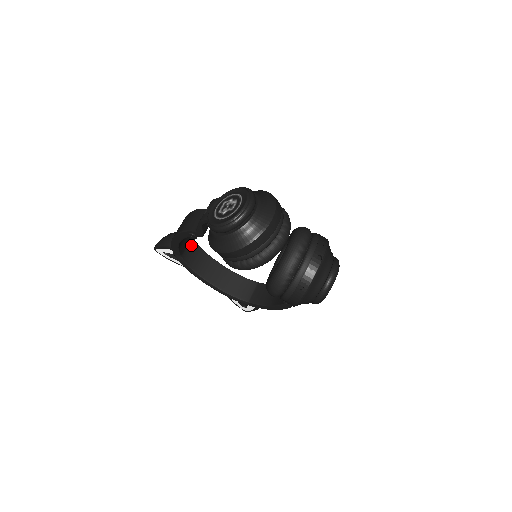
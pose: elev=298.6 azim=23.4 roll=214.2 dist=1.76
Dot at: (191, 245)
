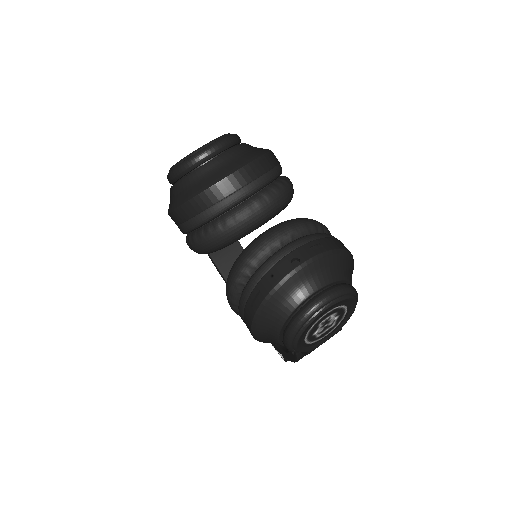
Dot at: occluded
